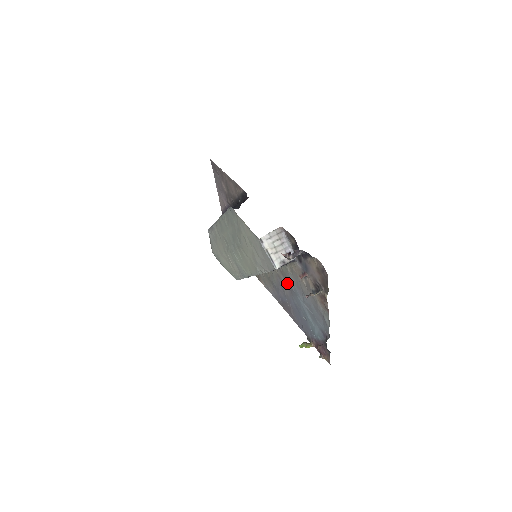
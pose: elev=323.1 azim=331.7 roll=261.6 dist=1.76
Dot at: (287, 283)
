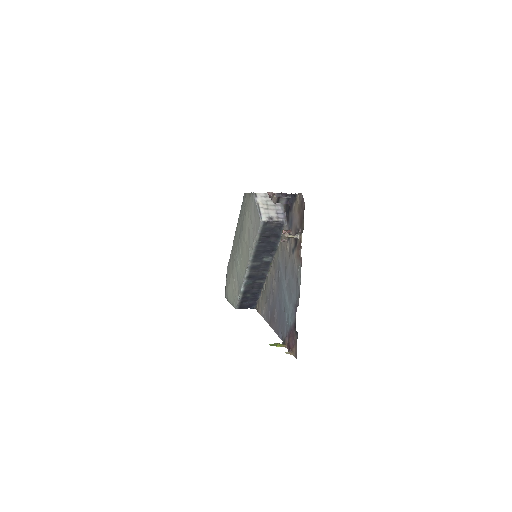
Dot at: (276, 275)
